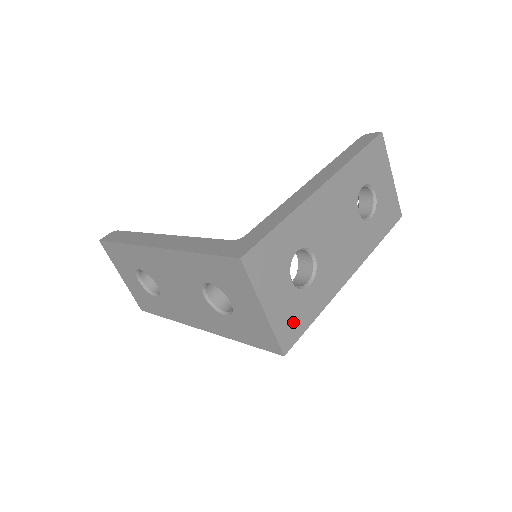
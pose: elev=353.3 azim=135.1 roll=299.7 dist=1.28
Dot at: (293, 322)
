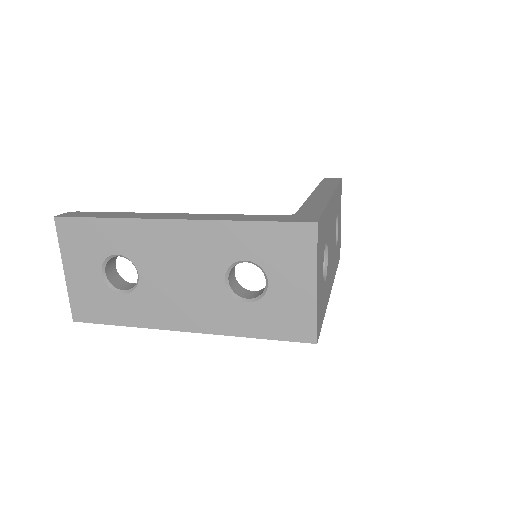
Dot at: (320, 311)
